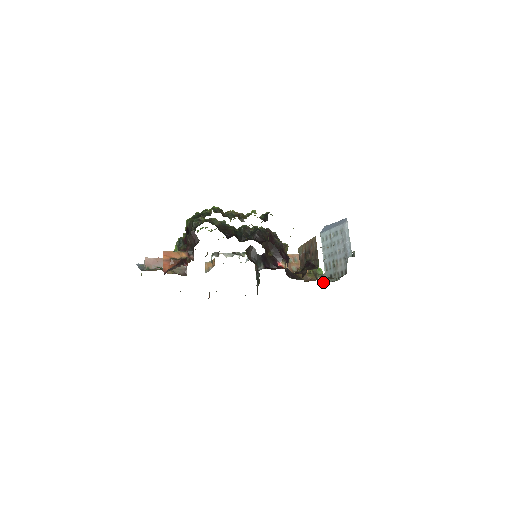
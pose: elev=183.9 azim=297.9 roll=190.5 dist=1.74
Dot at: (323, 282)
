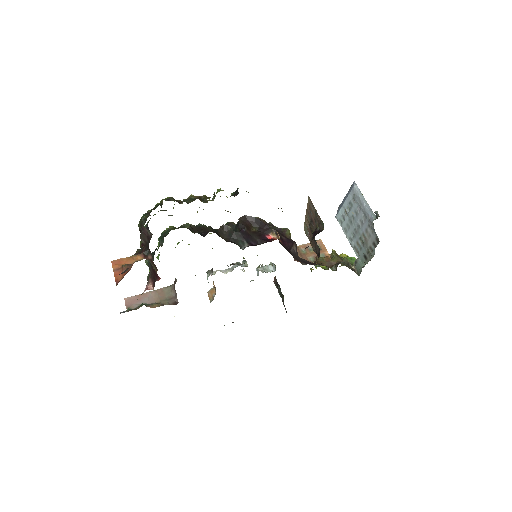
Dot at: (360, 269)
